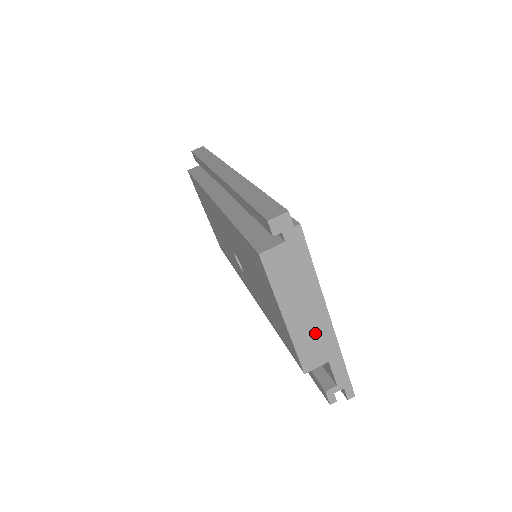
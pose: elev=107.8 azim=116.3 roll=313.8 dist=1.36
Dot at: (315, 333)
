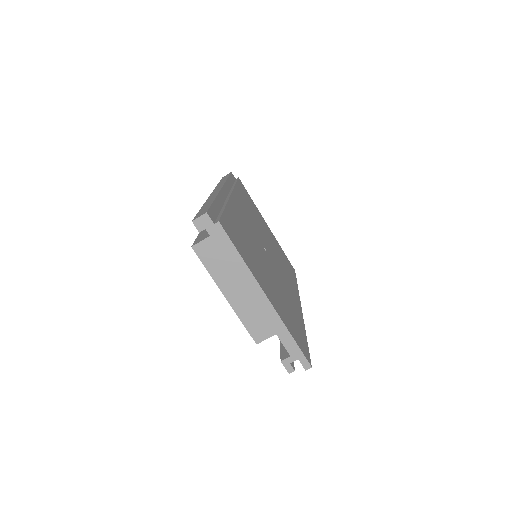
Dot at: (256, 309)
